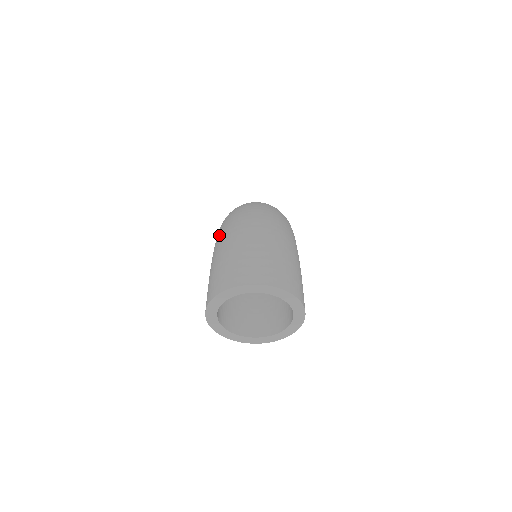
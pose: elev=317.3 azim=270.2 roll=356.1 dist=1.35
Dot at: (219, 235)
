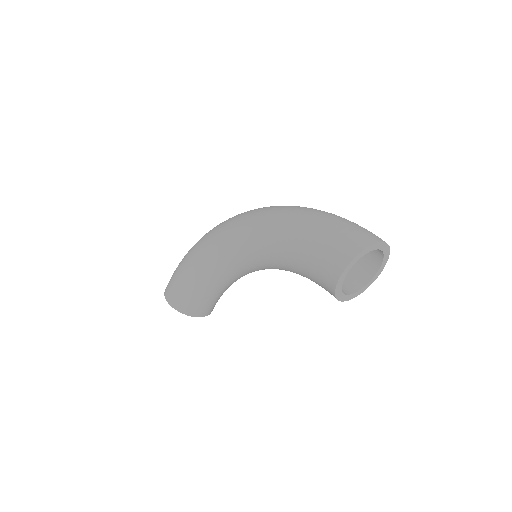
Dot at: (293, 223)
